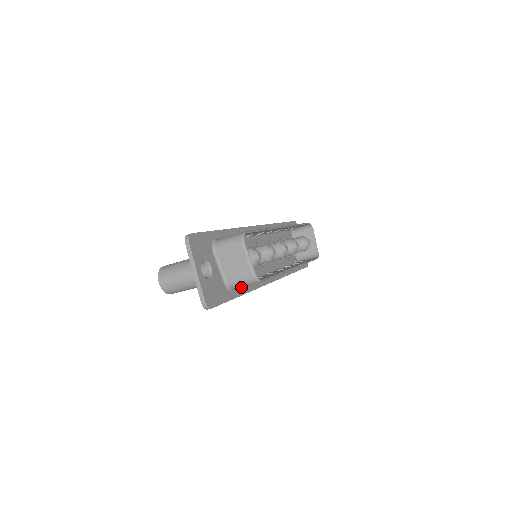
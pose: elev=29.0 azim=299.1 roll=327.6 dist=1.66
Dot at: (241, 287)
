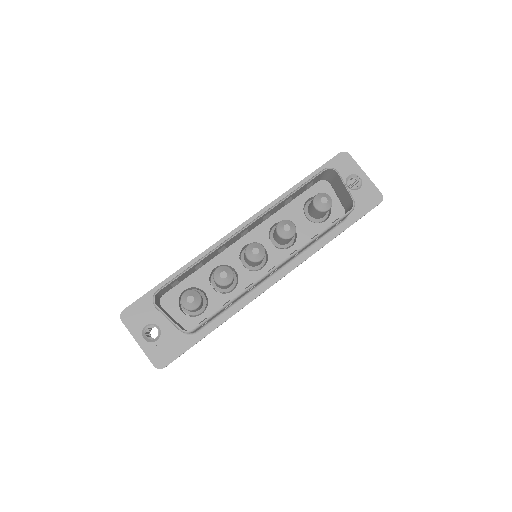
Dot at: (213, 320)
